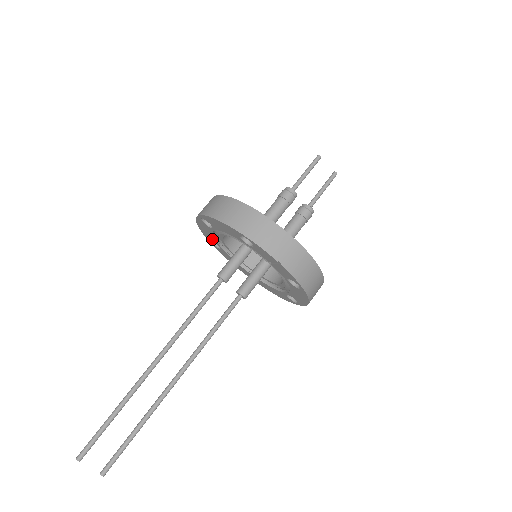
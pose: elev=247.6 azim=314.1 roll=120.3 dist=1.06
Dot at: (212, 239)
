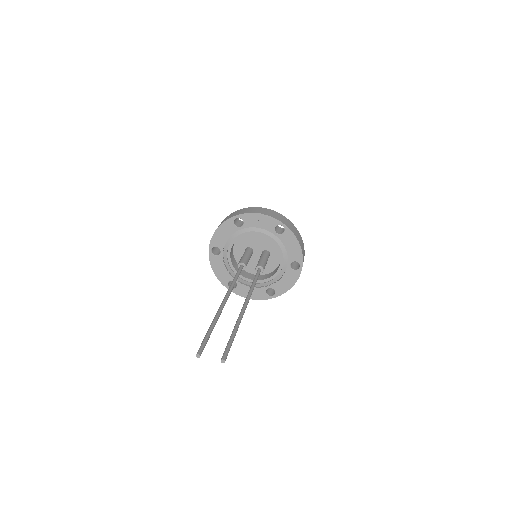
Dot at: (227, 278)
